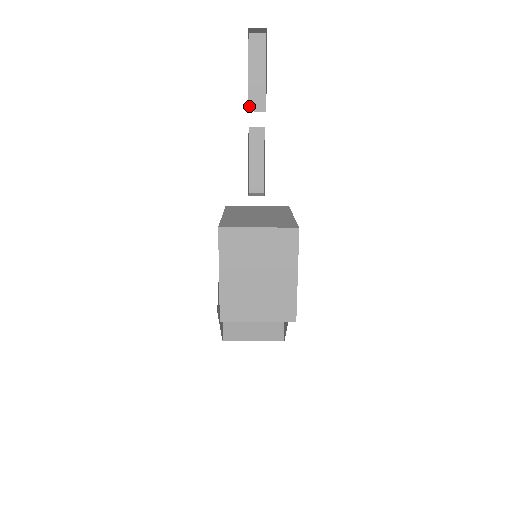
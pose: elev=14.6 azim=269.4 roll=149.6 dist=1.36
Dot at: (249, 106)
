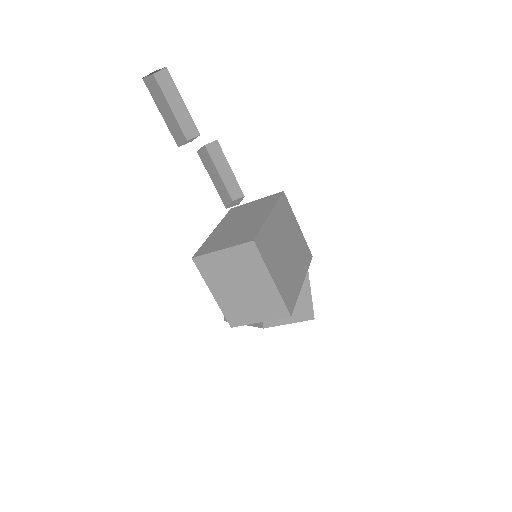
Dot at: (185, 136)
